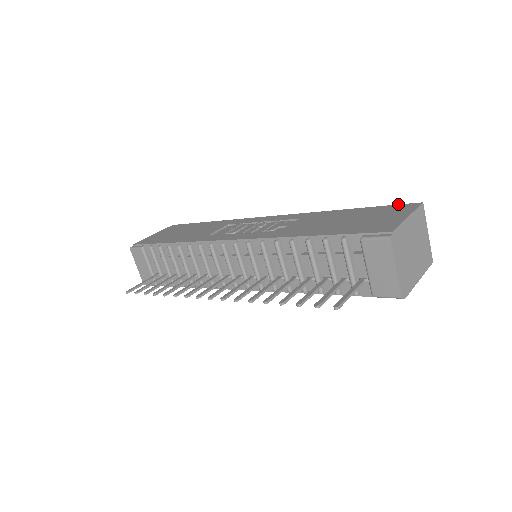
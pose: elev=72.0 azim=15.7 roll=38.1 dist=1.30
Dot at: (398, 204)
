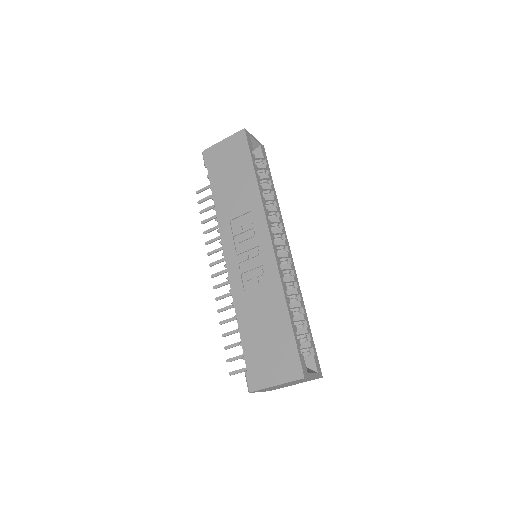
Dot at: (300, 358)
